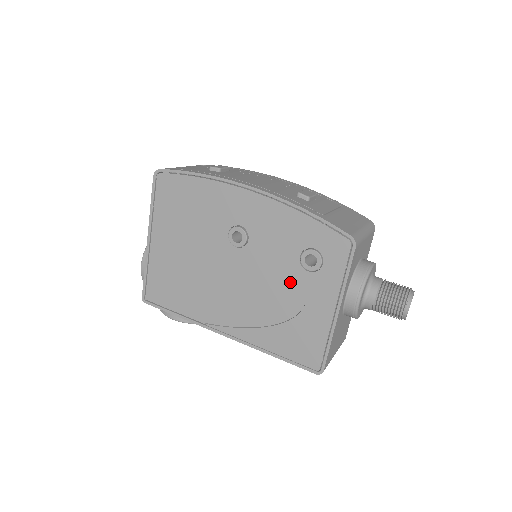
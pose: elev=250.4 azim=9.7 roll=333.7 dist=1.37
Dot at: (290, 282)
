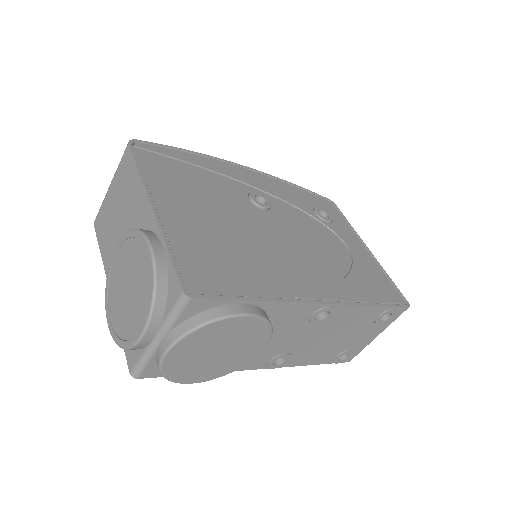
Dot at: (325, 234)
